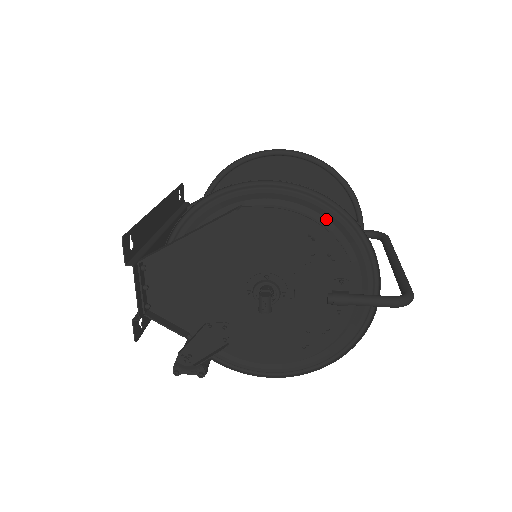
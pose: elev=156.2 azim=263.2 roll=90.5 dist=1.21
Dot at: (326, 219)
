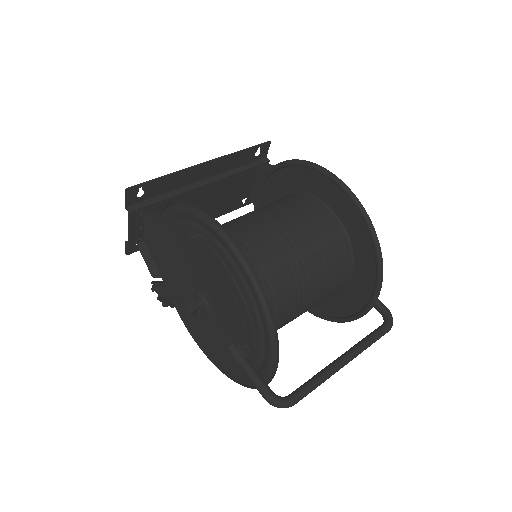
Dot at: (254, 297)
